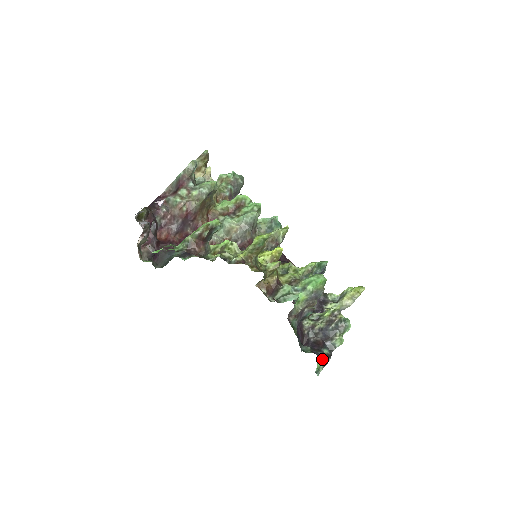
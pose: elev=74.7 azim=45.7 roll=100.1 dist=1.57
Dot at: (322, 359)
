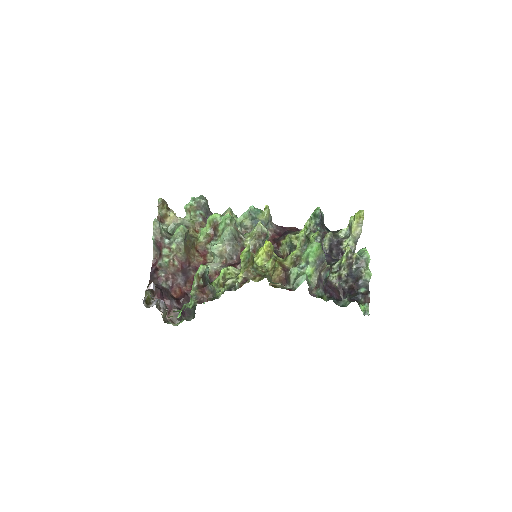
Dot at: (363, 299)
